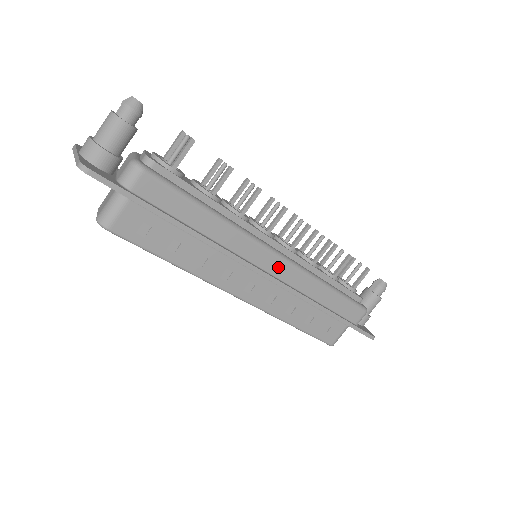
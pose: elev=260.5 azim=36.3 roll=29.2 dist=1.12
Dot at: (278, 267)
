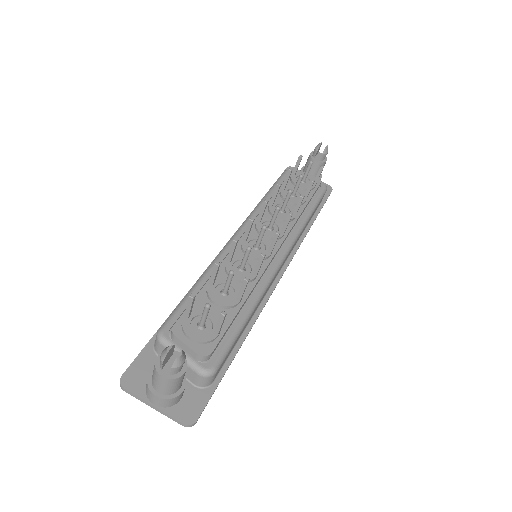
Dot at: (285, 260)
